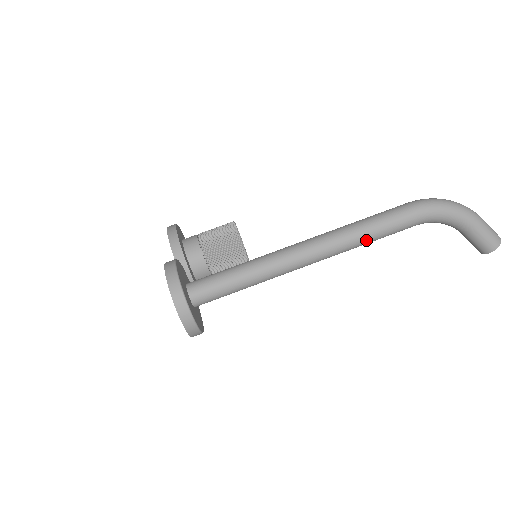
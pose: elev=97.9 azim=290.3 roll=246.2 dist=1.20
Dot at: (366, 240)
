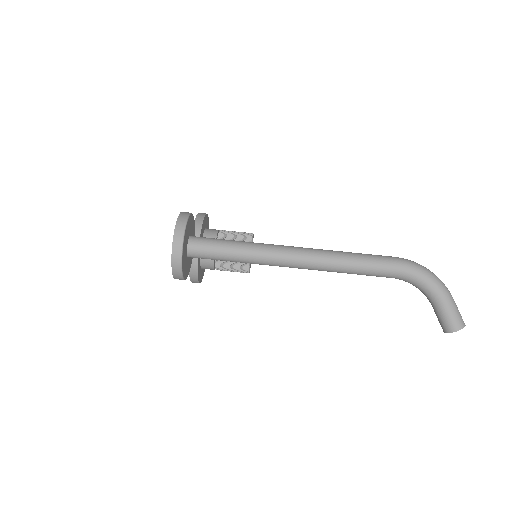
Dot at: (347, 267)
